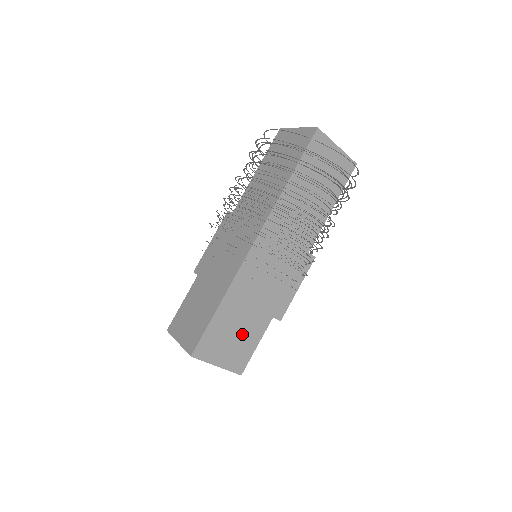
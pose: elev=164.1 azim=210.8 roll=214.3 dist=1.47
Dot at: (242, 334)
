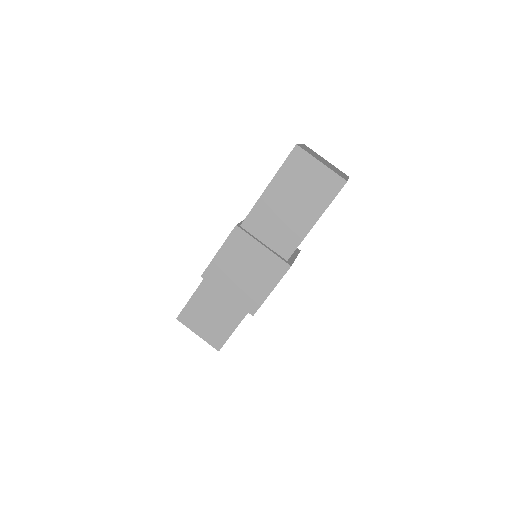
Dot at: (220, 316)
